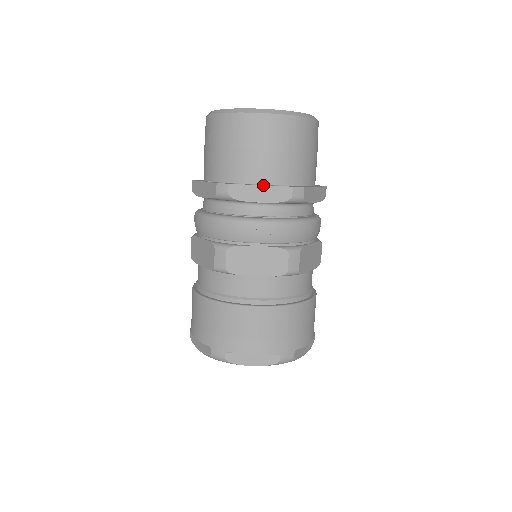
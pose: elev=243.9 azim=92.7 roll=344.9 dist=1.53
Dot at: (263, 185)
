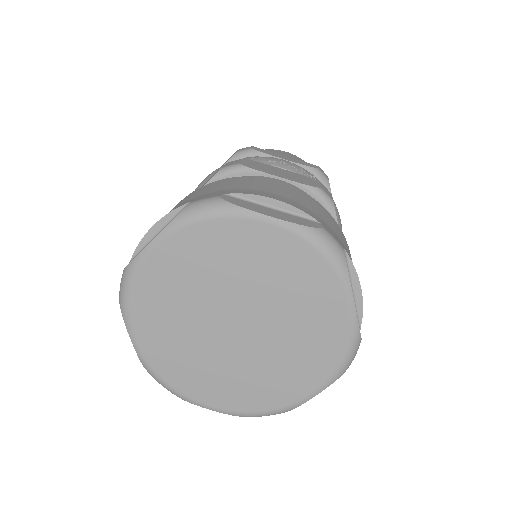
Dot at: (288, 157)
